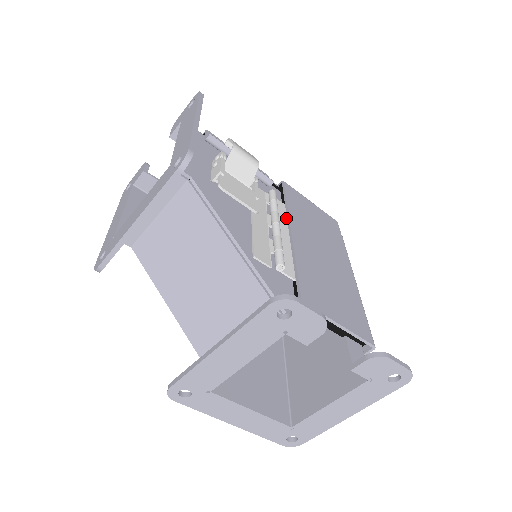
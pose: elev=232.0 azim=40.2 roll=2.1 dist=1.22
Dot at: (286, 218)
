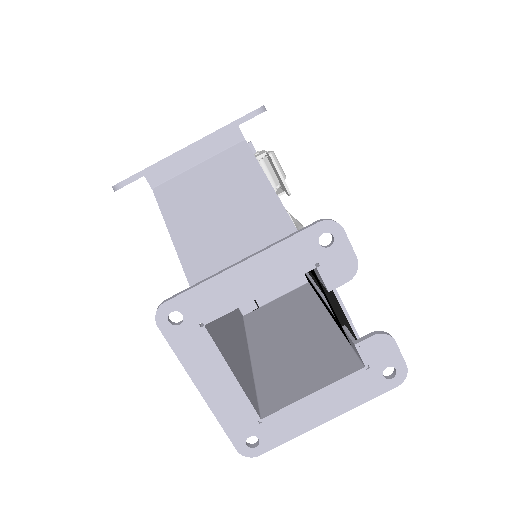
Dot at: occluded
